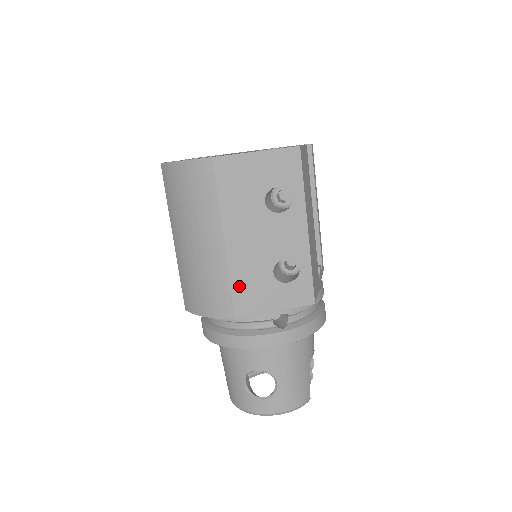
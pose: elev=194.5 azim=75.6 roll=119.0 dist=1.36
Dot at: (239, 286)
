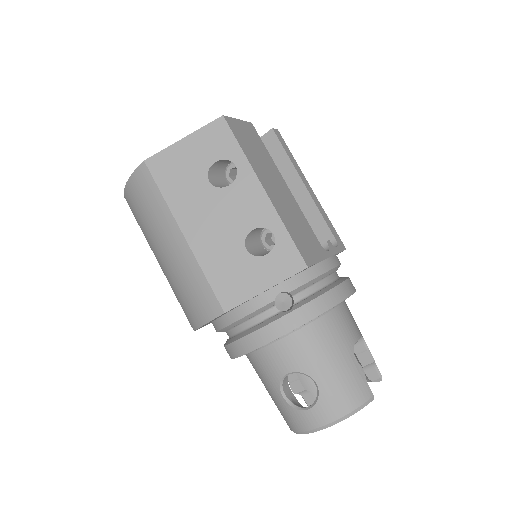
Dot at: (215, 276)
